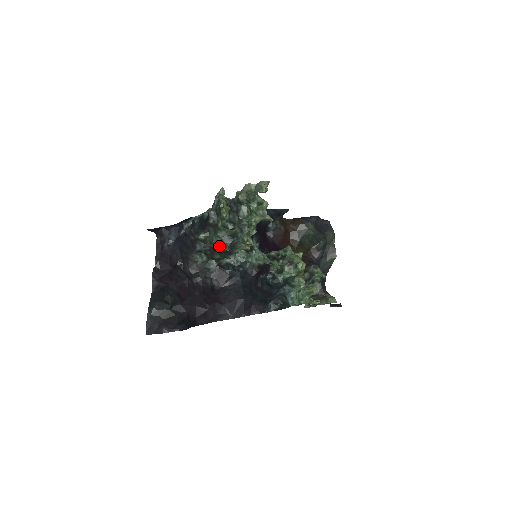
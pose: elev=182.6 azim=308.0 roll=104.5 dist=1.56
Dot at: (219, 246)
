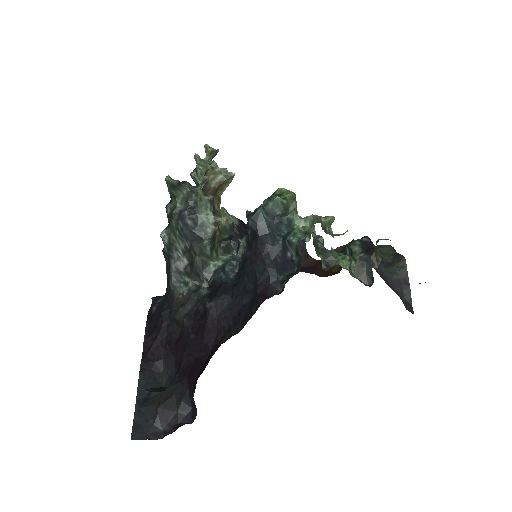
Dot at: (178, 223)
